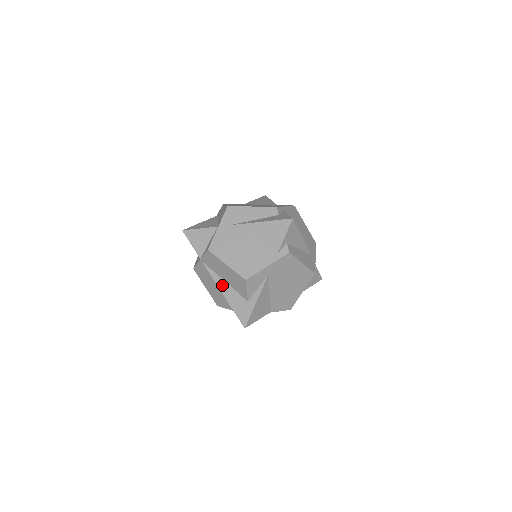
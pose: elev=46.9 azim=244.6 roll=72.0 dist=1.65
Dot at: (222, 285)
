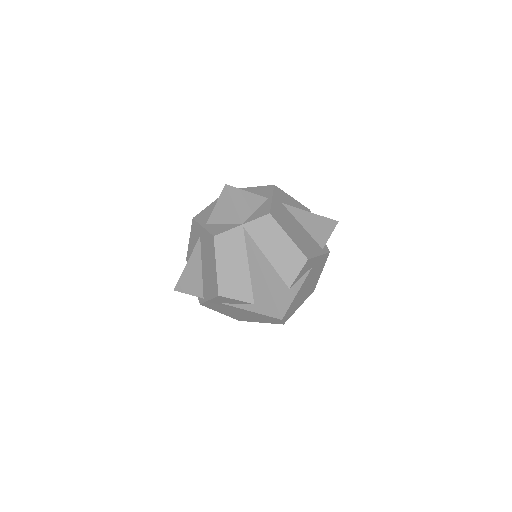
Dot at: (263, 262)
